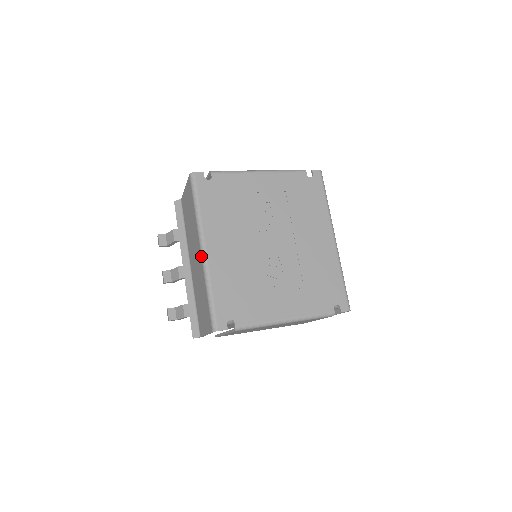
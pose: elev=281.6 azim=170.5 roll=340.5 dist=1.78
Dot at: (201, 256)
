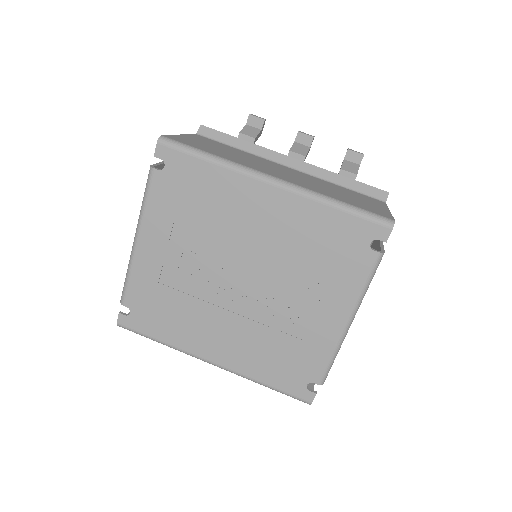
Dot at: (219, 367)
